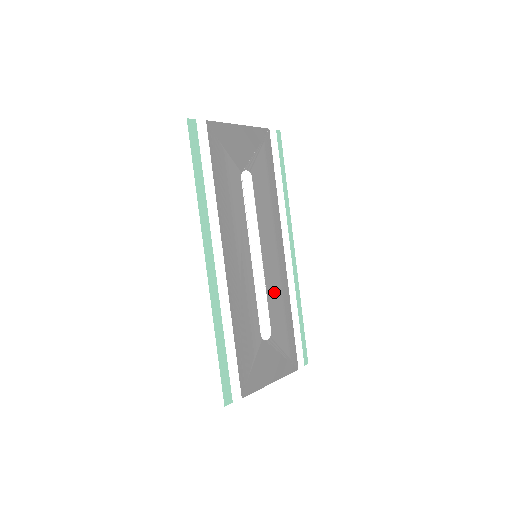
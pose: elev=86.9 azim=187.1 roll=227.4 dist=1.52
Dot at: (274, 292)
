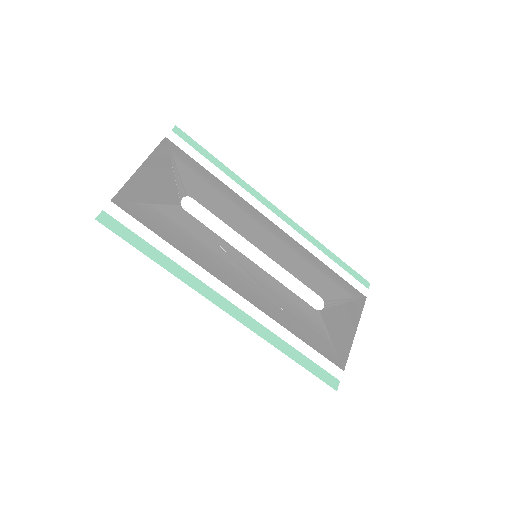
Dot at: (296, 265)
